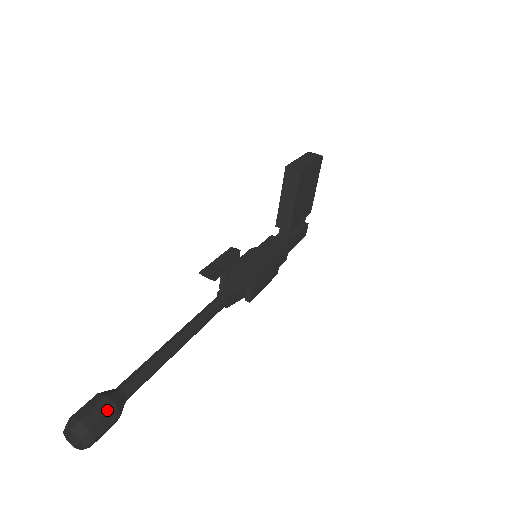
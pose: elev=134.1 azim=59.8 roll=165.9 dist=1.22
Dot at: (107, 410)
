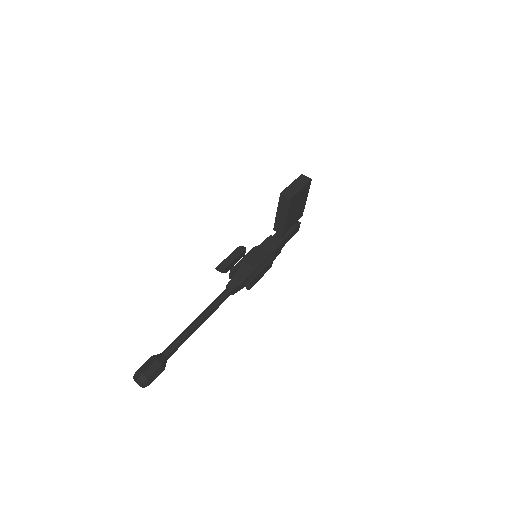
Dot at: (157, 367)
